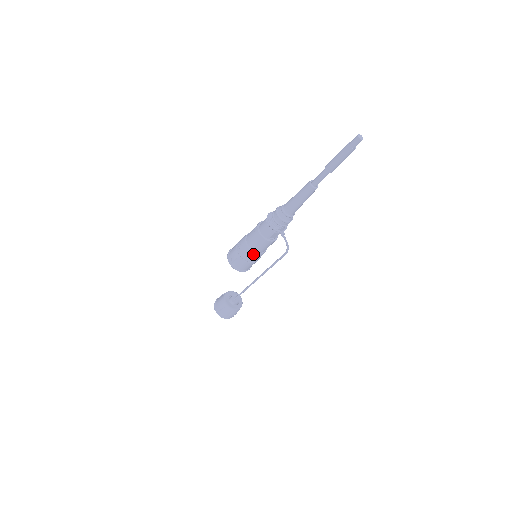
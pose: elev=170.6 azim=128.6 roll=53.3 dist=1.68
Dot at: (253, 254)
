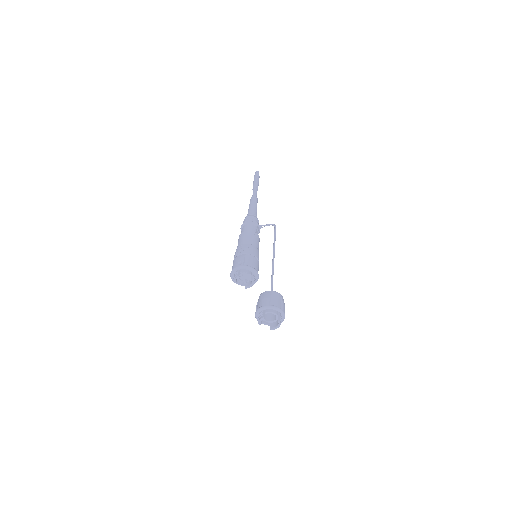
Dot at: (254, 248)
